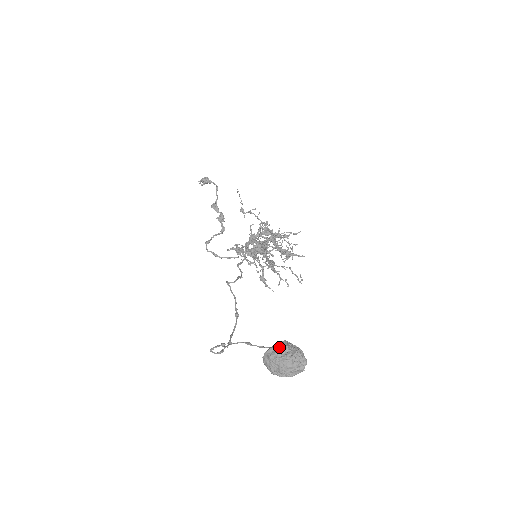
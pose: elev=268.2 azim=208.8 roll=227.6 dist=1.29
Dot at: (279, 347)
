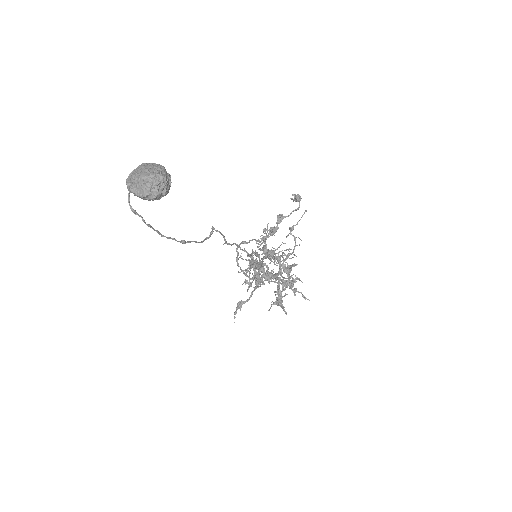
Dot at: (159, 165)
